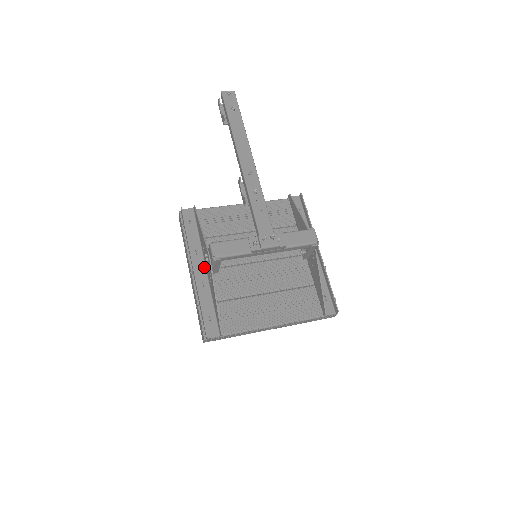
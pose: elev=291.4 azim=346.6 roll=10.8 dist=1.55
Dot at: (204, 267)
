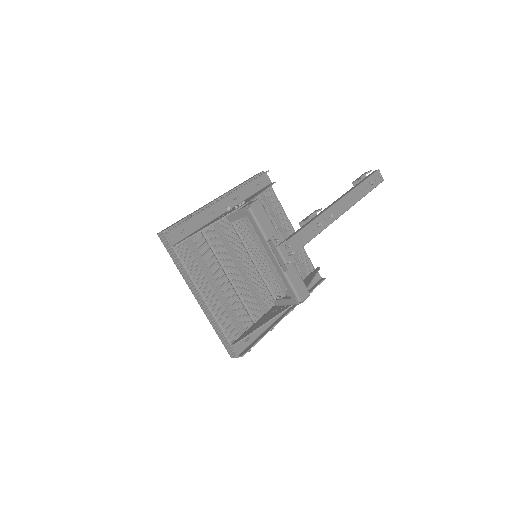
Dot at: (229, 207)
